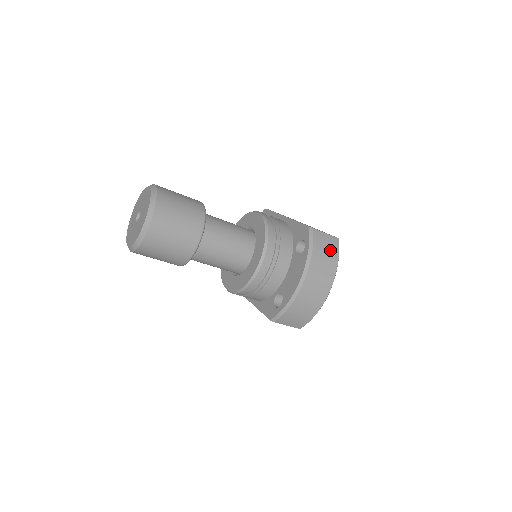
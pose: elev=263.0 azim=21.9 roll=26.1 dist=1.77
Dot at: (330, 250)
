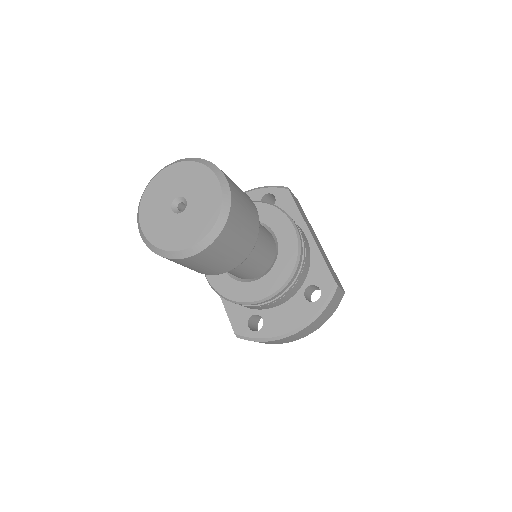
Dot at: (334, 307)
